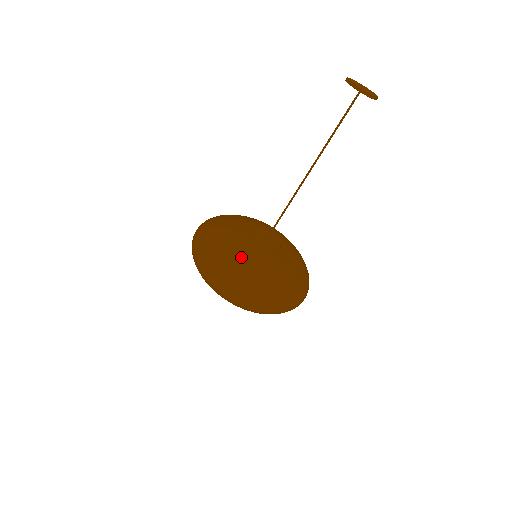
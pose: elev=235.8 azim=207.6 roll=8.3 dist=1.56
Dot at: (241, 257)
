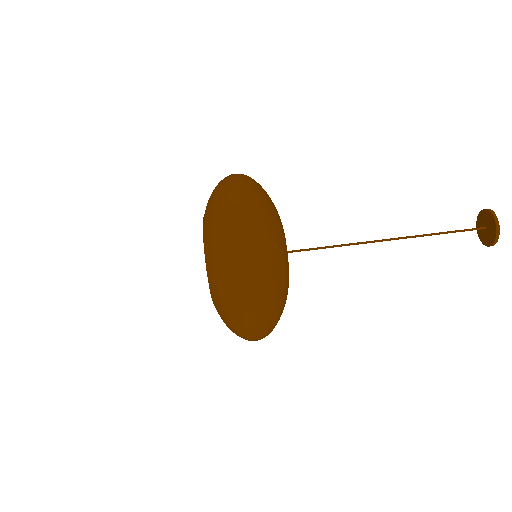
Dot at: occluded
